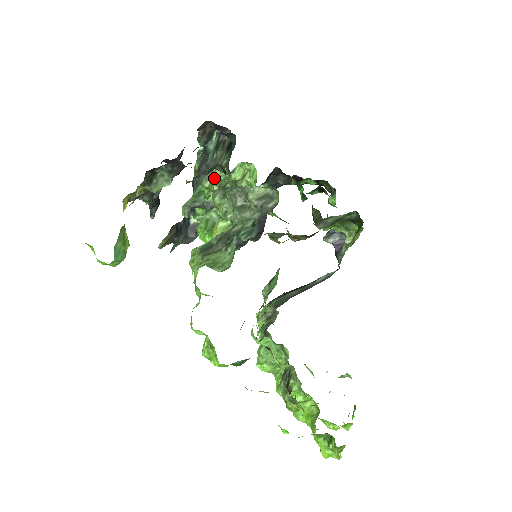
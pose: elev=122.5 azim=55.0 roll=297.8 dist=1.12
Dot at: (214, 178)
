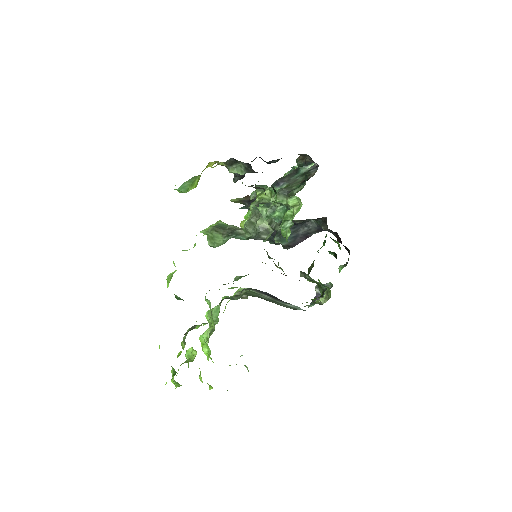
Dot at: (263, 193)
